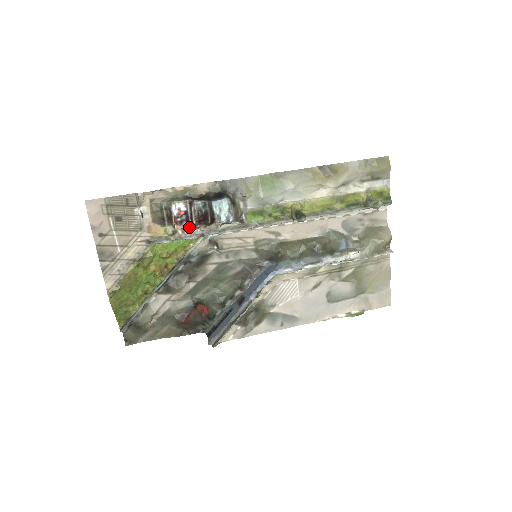
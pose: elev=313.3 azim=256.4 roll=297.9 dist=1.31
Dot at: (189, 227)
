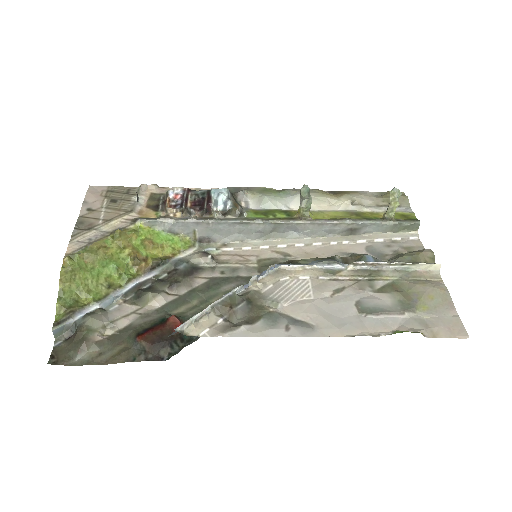
Dot at: (183, 214)
